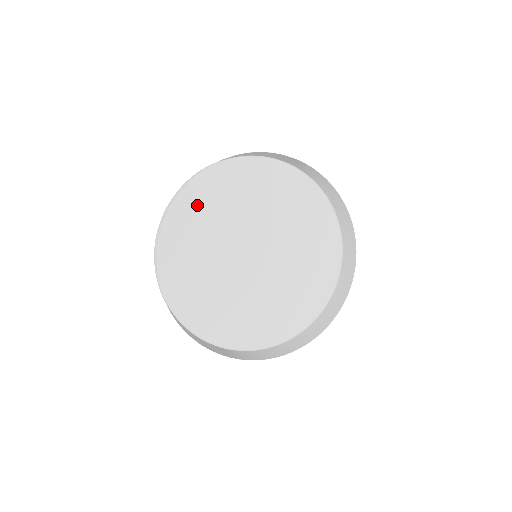
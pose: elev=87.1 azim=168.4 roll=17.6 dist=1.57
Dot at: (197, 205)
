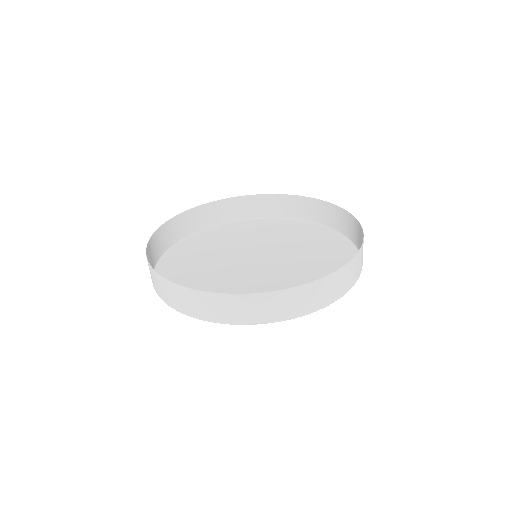
Dot at: (252, 227)
